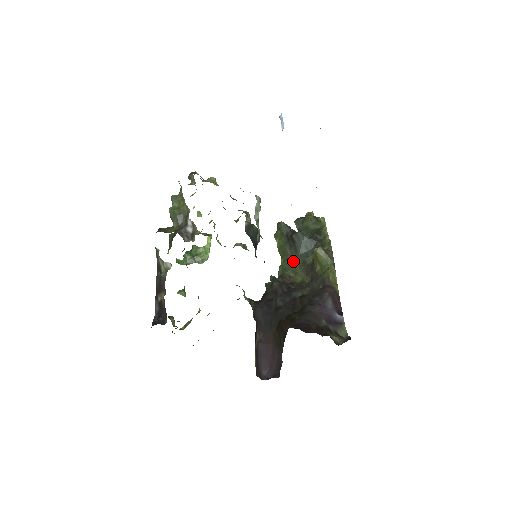
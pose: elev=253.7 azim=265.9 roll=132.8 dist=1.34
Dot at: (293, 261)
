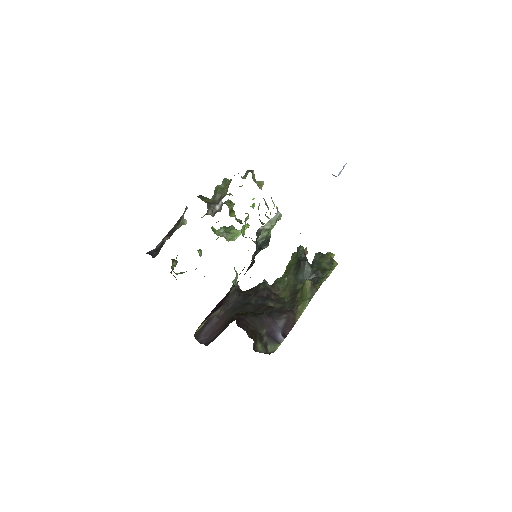
Dot at: (289, 280)
